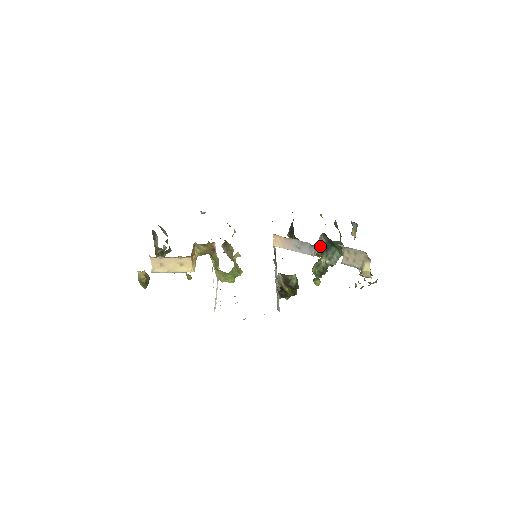
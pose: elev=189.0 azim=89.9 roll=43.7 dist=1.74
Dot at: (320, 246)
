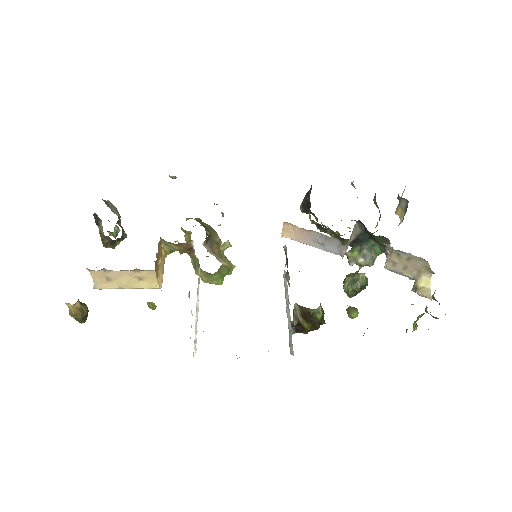
Dot at: (352, 239)
